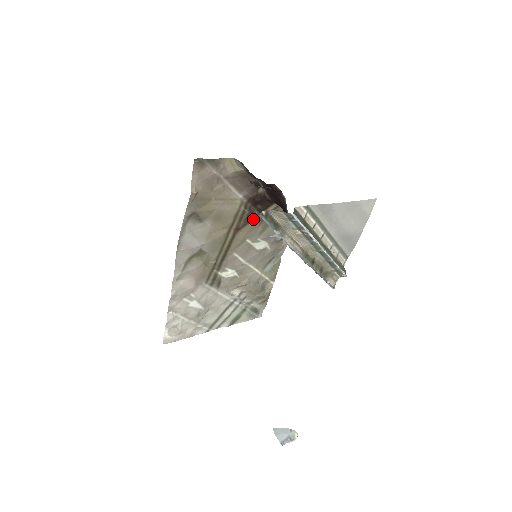
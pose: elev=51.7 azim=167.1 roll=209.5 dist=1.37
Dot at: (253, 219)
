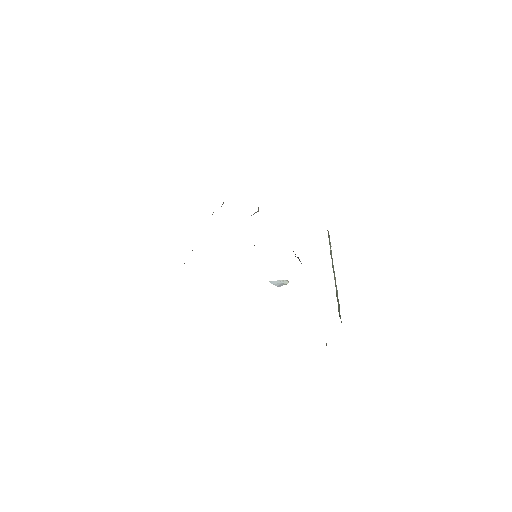
Dot at: occluded
